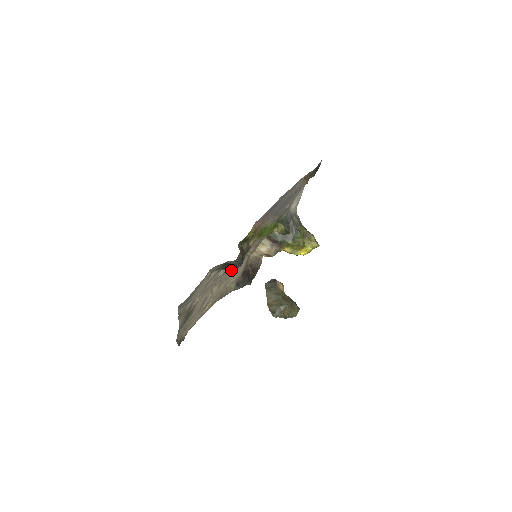
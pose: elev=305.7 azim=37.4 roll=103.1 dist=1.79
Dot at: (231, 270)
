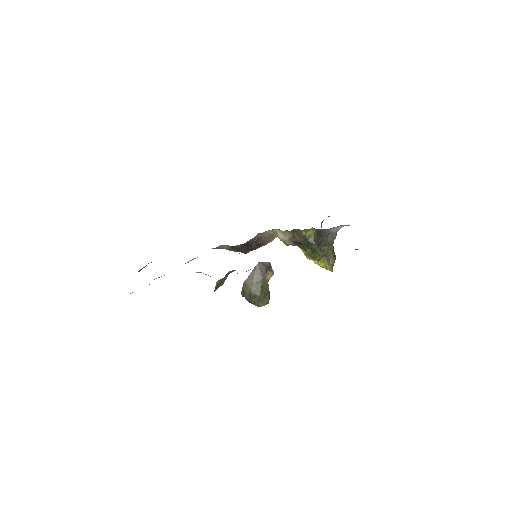
Dot at: occluded
